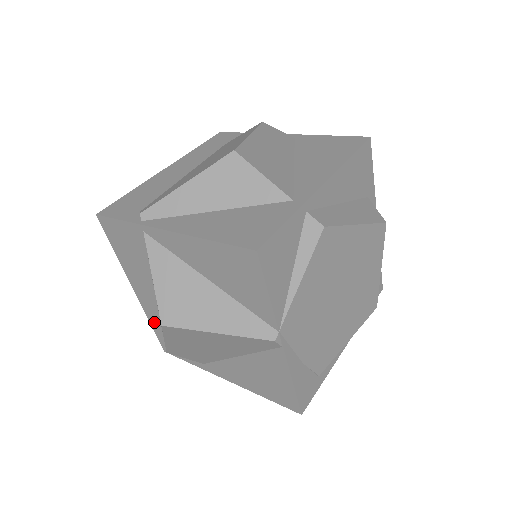
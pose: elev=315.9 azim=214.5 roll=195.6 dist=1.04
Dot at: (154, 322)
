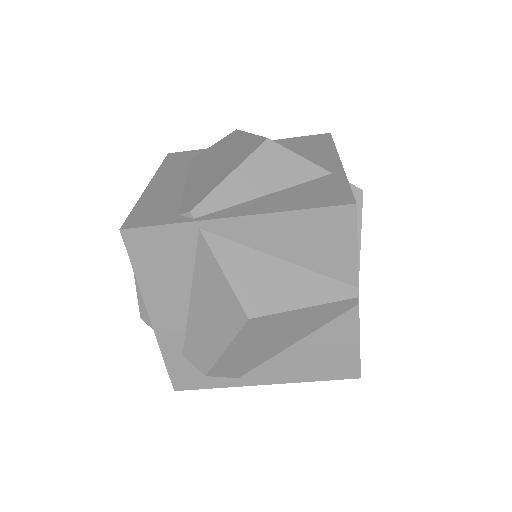
Dot at: (171, 353)
